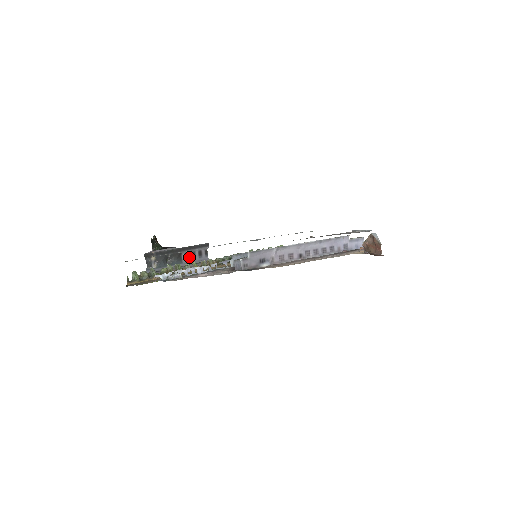
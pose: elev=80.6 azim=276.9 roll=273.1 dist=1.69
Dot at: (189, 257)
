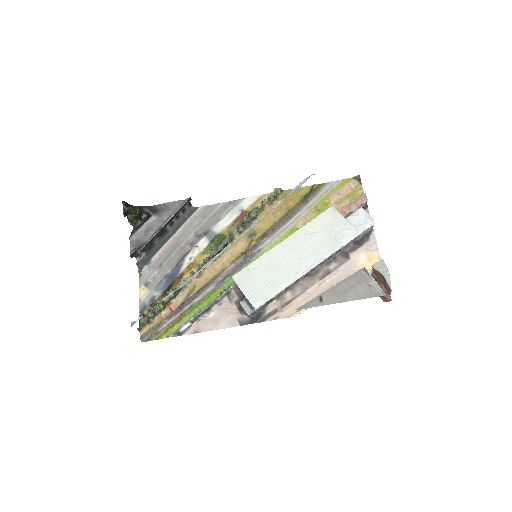
Dot at: (173, 222)
